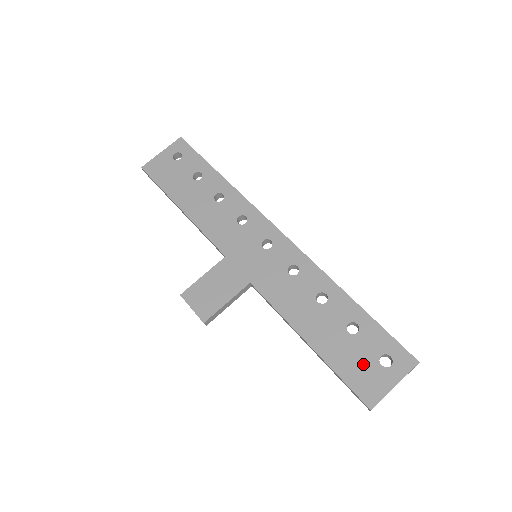
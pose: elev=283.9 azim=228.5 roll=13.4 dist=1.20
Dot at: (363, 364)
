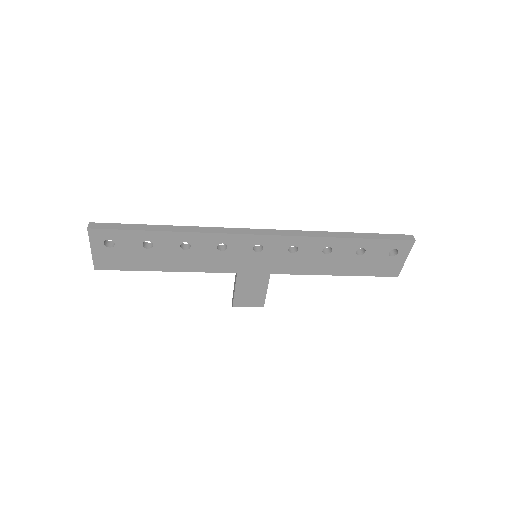
Dot at: (380, 263)
